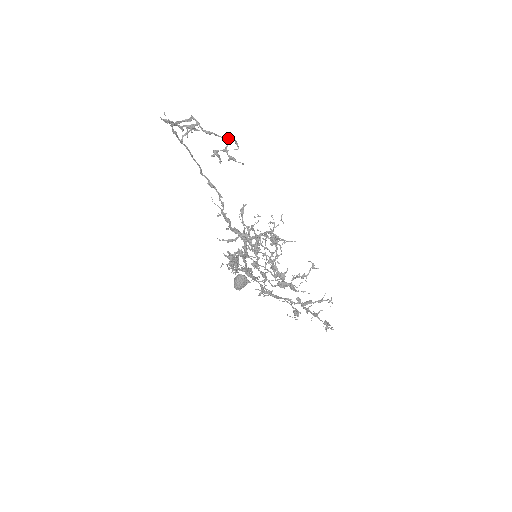
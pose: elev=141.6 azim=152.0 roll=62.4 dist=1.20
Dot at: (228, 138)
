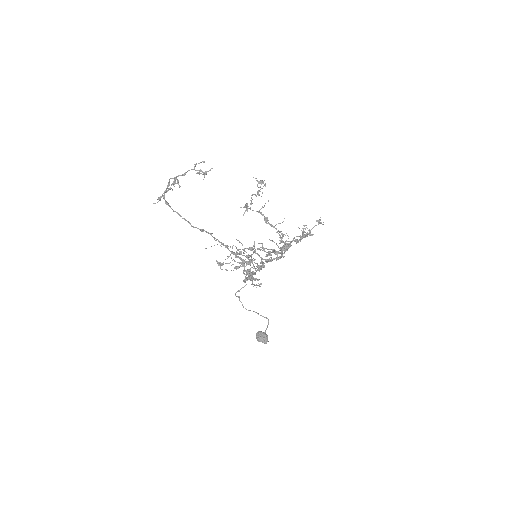
Dot at: (194, 167)
